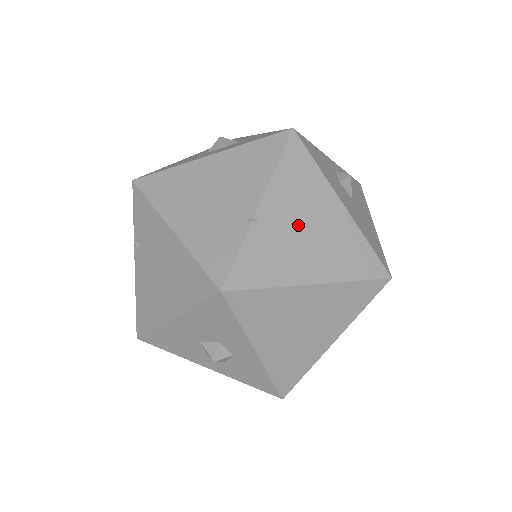
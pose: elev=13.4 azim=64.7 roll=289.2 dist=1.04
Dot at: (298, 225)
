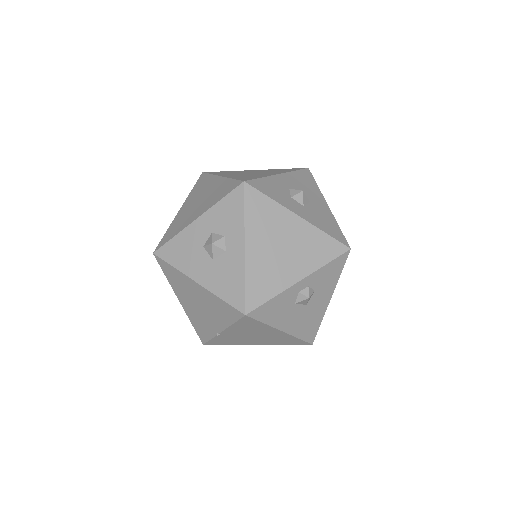
Dot at: (248, 335)
